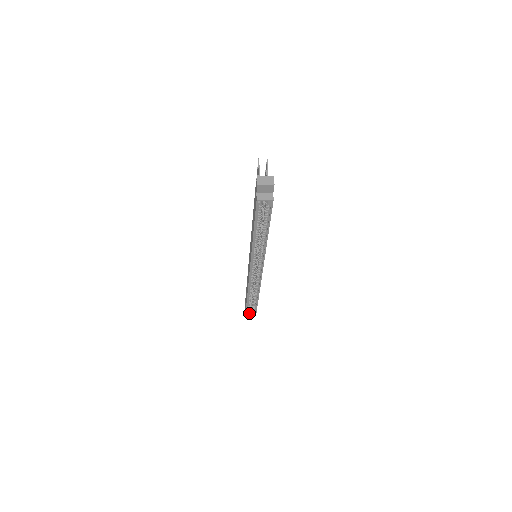
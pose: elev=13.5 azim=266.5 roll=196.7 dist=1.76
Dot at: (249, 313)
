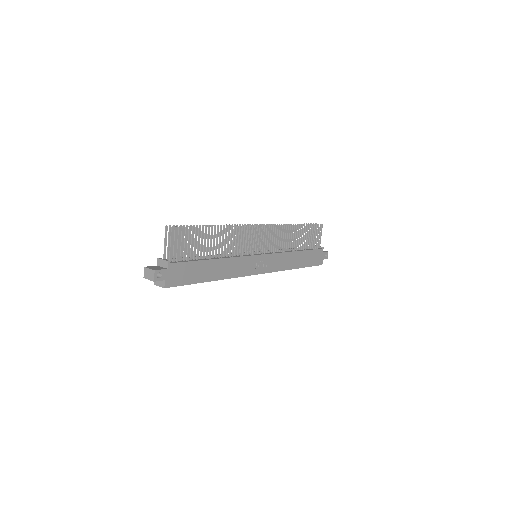
Dot at: occluded
